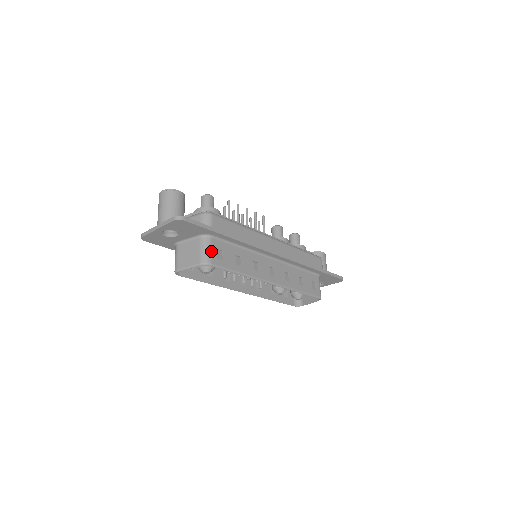
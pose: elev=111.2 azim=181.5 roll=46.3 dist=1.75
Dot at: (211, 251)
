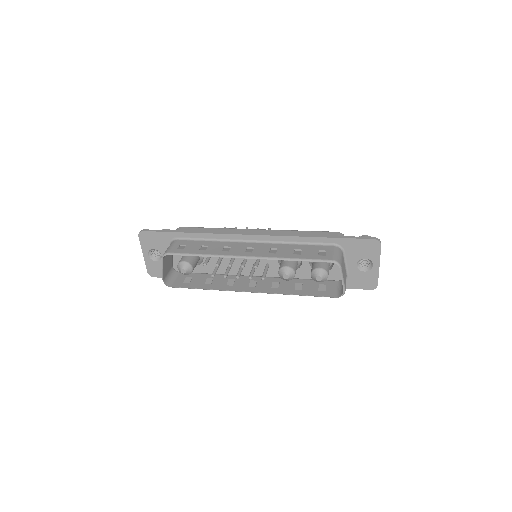
Dot at: (172, 246)
